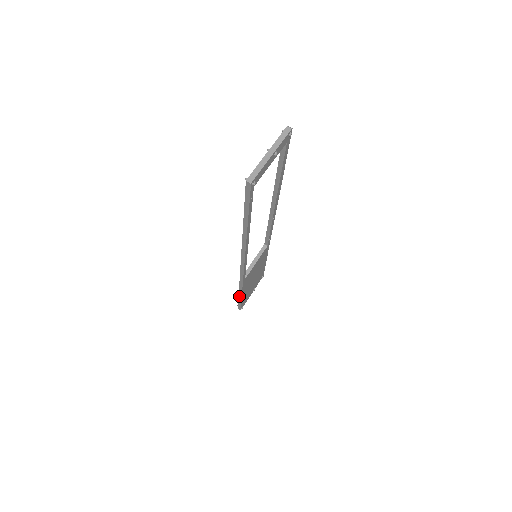
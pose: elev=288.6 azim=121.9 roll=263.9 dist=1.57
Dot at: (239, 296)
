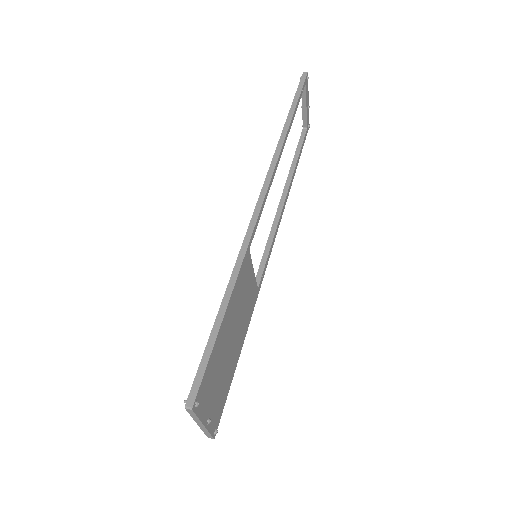
Dot at: (217, 316)
